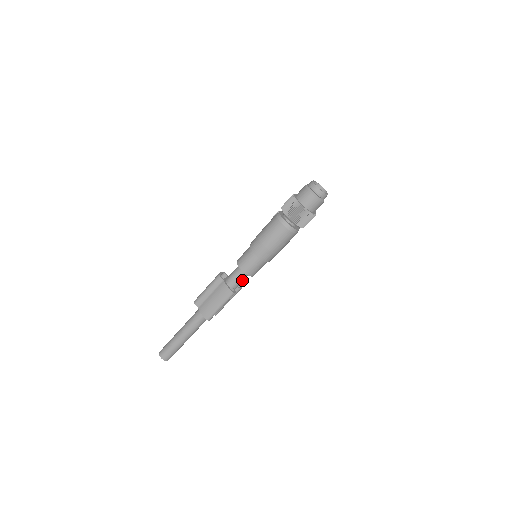
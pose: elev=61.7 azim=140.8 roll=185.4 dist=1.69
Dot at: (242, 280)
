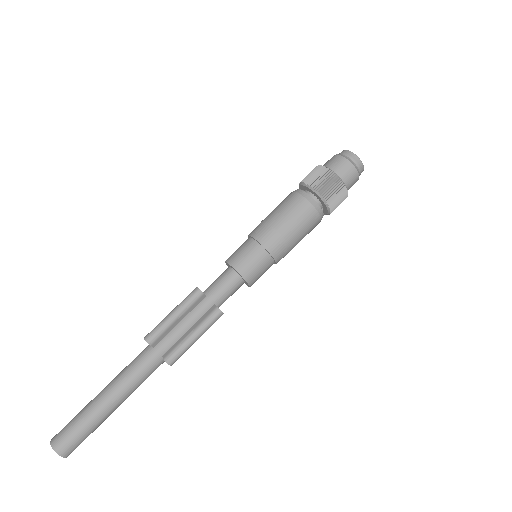
Dot at: (222, 283)
